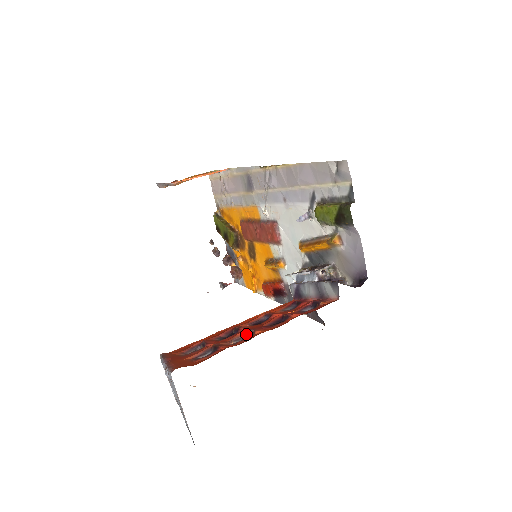
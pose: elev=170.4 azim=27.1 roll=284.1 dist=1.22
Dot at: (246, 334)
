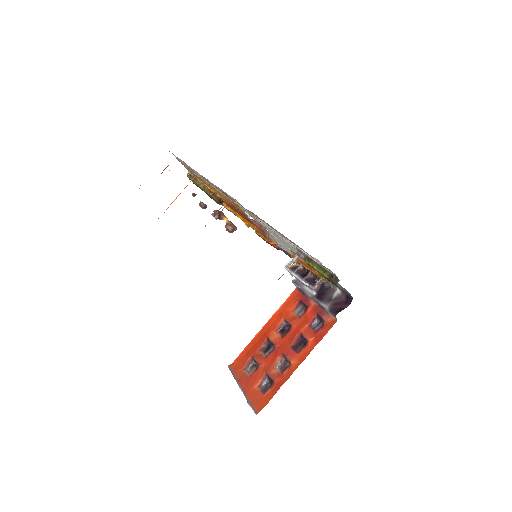
Dot at: (283, 358)
